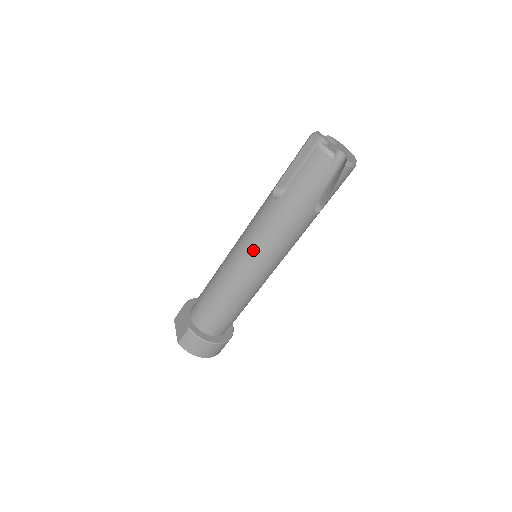
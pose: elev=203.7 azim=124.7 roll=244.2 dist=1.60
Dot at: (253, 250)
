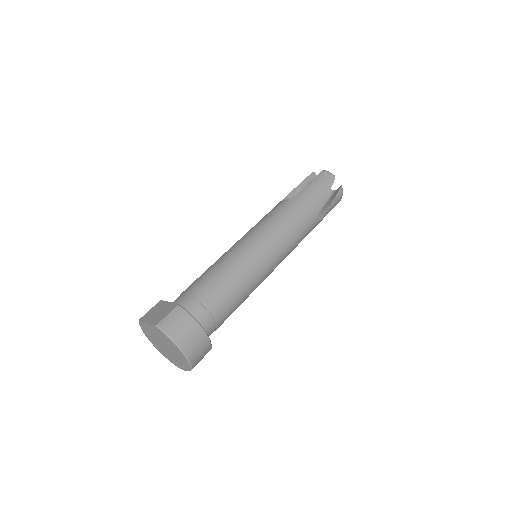
Dot at: (267, 231)
